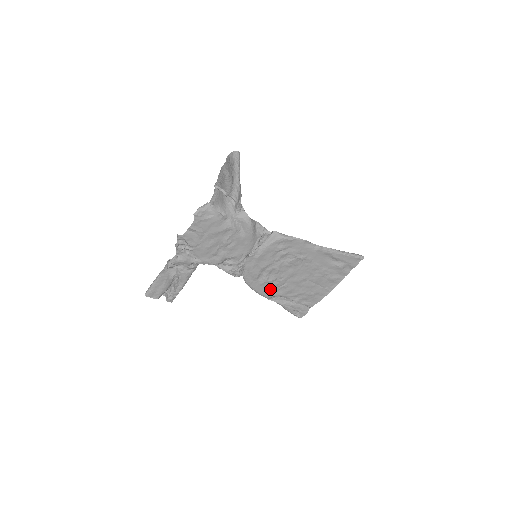
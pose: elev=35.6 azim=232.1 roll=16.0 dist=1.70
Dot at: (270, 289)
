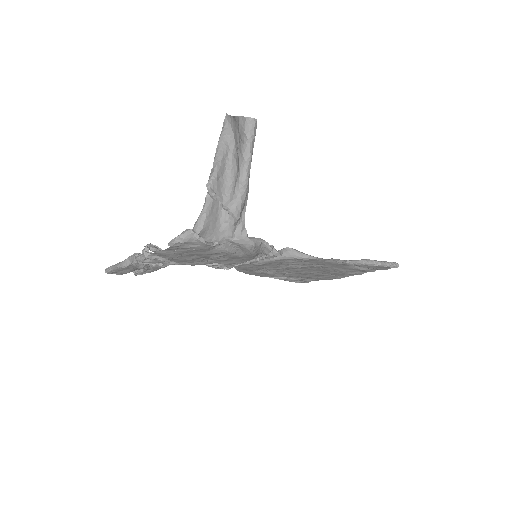
Dot at: (268, 274)
